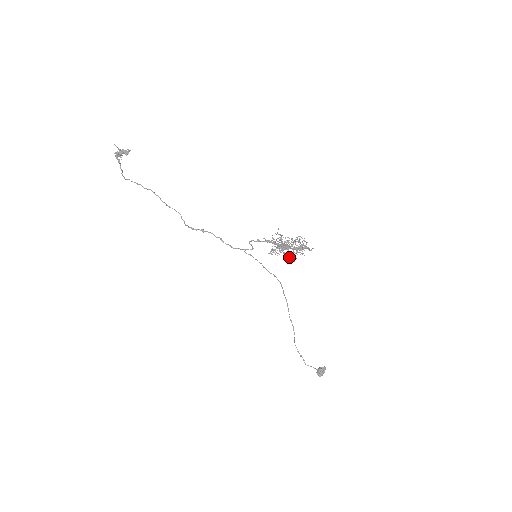
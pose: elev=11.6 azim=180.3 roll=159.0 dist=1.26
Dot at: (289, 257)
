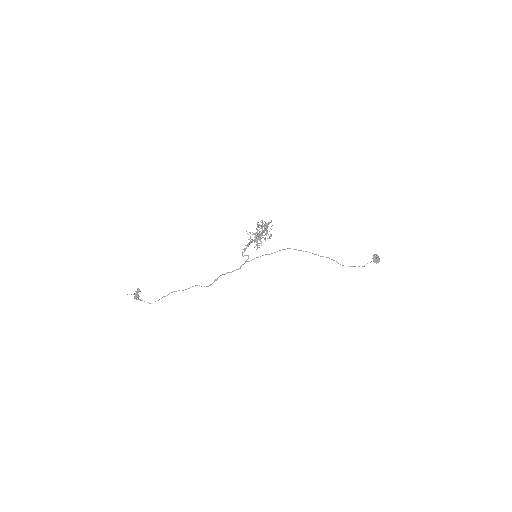
Dot at: occluded
